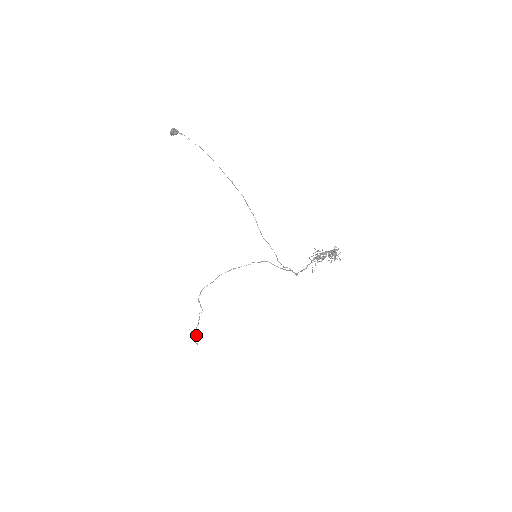
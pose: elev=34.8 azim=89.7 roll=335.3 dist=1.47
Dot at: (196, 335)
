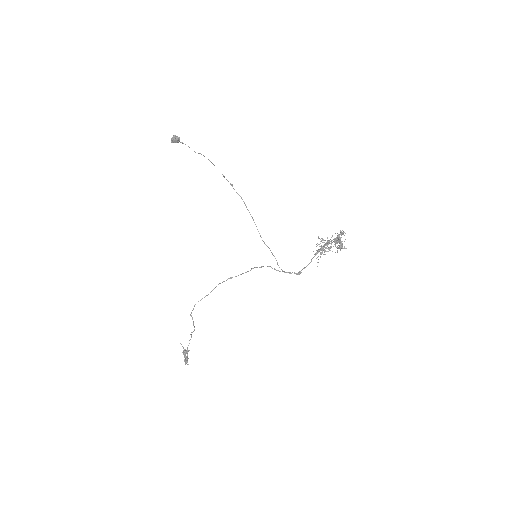
Dot at: (187, 353)
